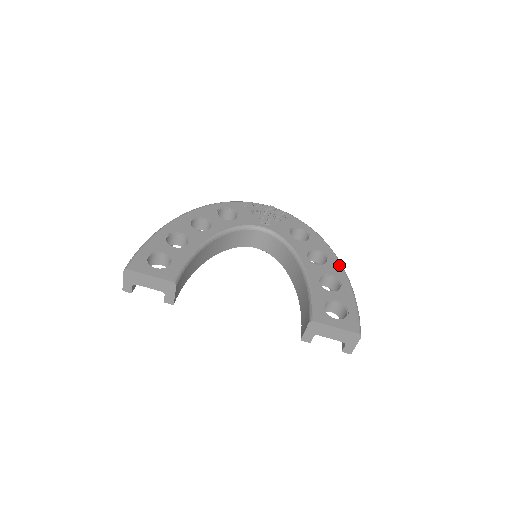
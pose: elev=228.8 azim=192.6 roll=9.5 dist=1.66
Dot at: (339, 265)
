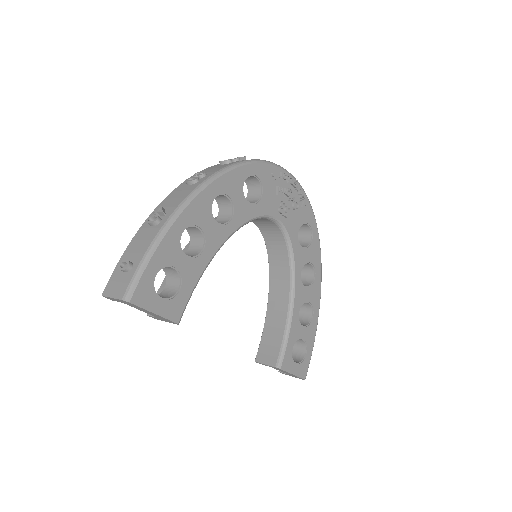
Dot at: (320, 288)
